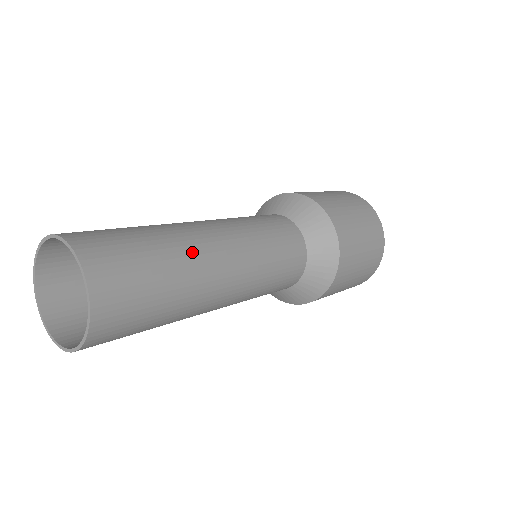
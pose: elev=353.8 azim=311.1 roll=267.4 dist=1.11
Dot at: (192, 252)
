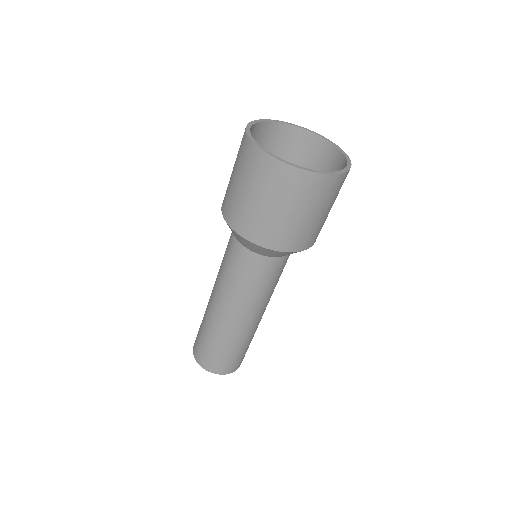
Dot at: (245, 336)
